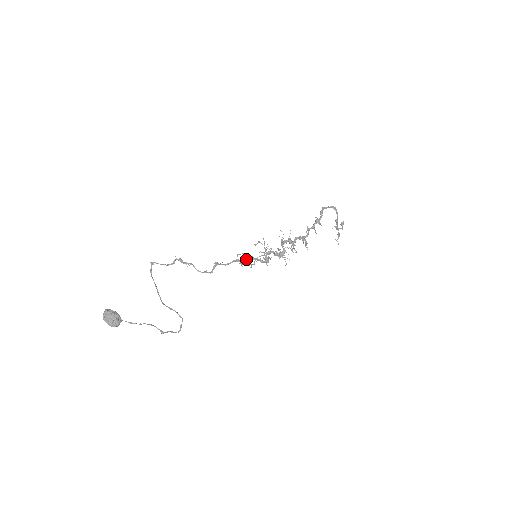
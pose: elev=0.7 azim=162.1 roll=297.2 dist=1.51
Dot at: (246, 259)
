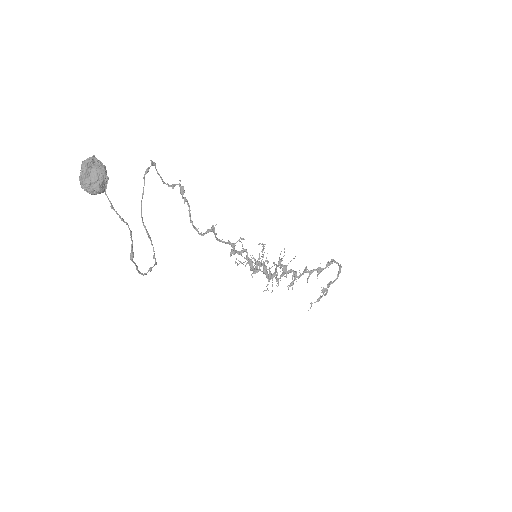
Dot at: (241, 251)
